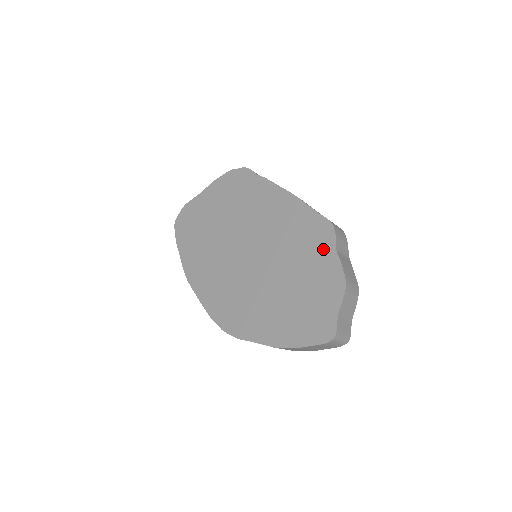
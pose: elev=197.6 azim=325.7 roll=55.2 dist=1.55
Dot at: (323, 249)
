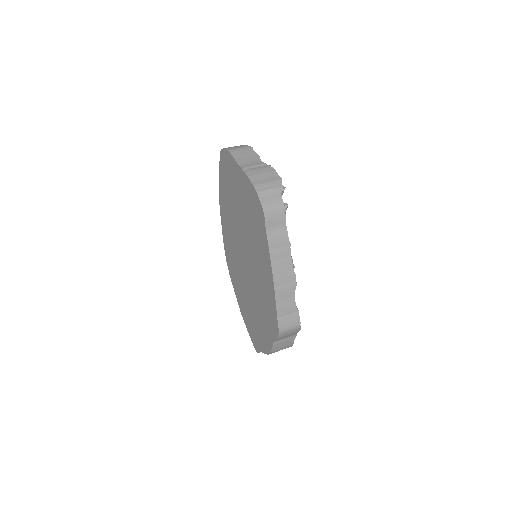
Dot at: (270, 330)
